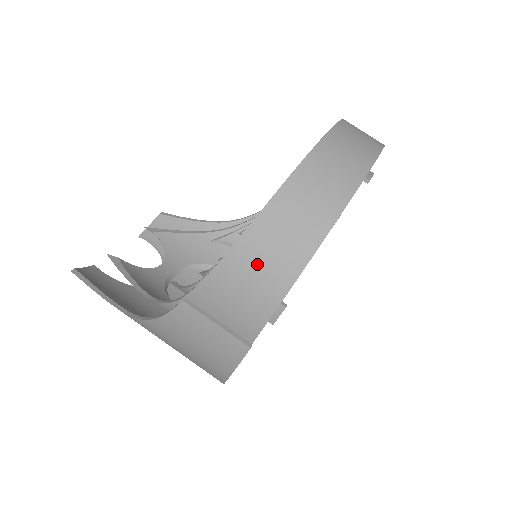
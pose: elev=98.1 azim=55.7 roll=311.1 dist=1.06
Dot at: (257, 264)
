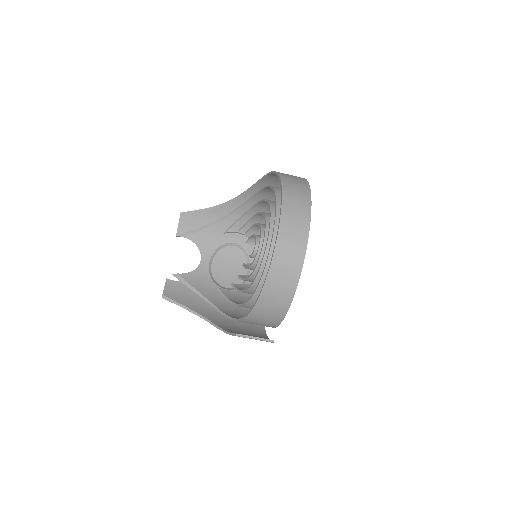
Dot at: (264, 316)
